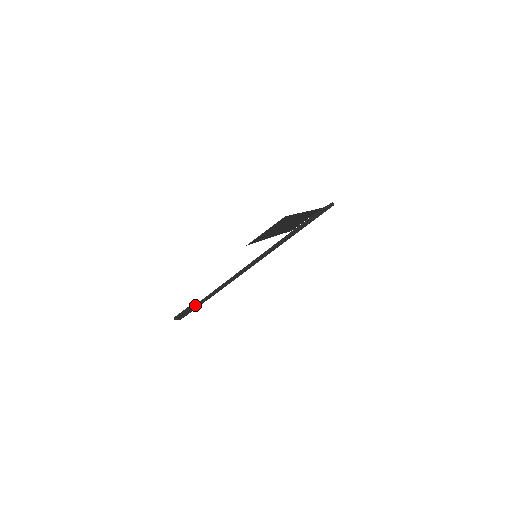
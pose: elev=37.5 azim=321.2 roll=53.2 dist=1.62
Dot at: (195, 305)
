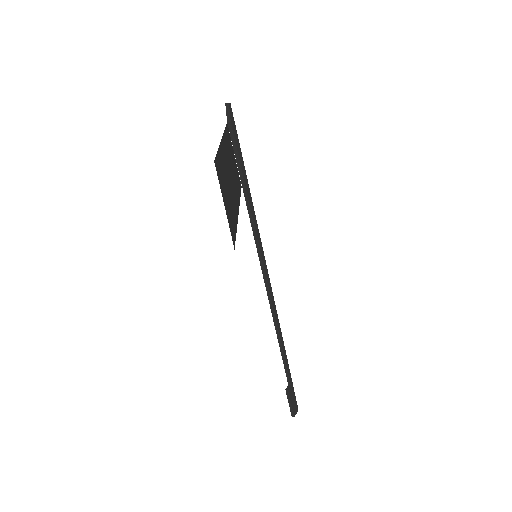
Dot at: (287, 380)
